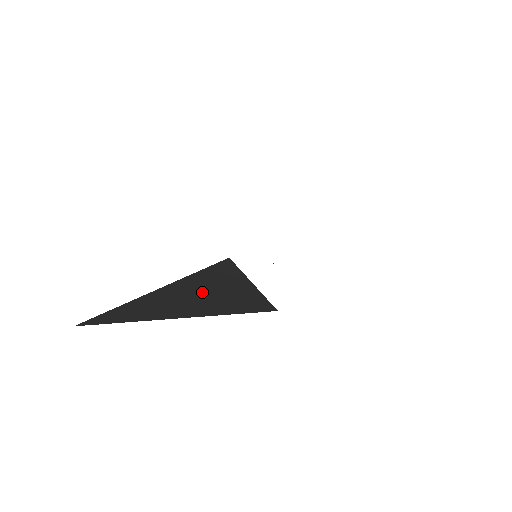
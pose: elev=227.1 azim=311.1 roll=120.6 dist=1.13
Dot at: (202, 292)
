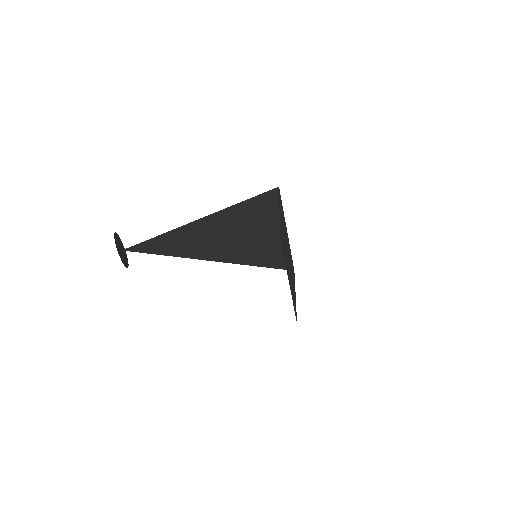
Dot at: occluded
